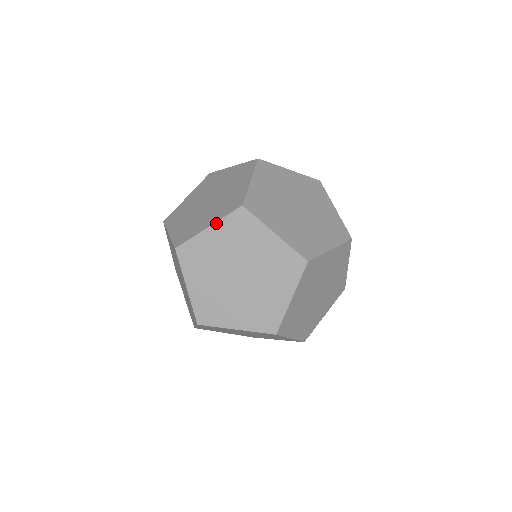
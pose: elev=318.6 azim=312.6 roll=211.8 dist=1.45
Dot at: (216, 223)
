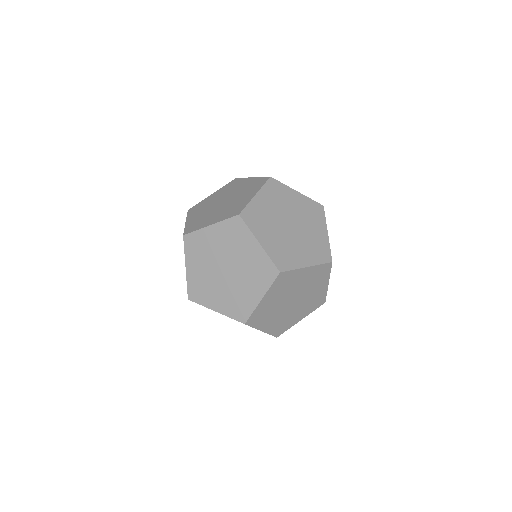
Dot at: (260, 191)
